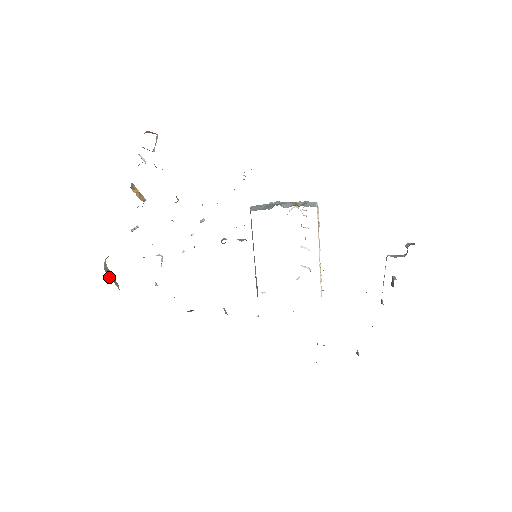
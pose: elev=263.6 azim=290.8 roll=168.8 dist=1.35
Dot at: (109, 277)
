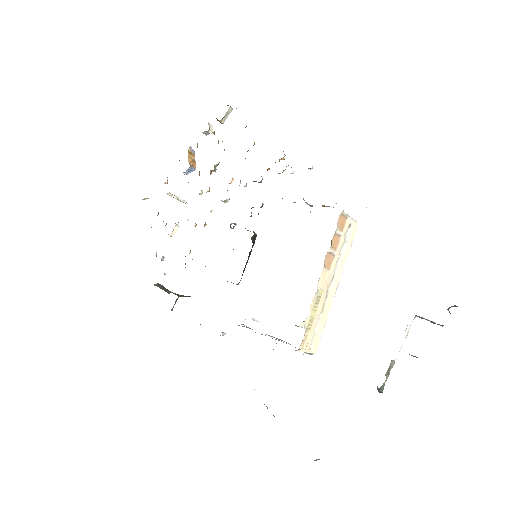
Dot at: occluded
